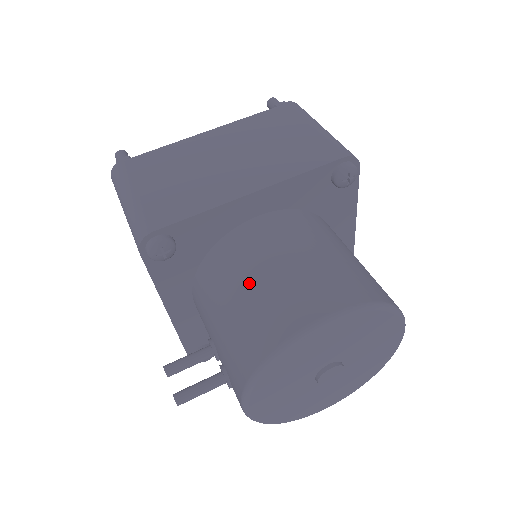
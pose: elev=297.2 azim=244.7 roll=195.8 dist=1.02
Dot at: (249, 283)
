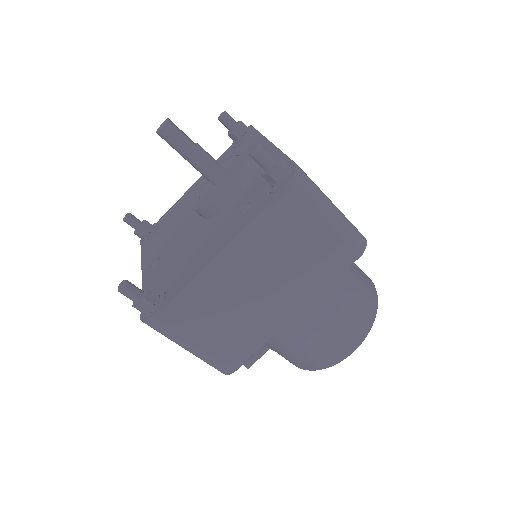
Dot at: (296, 344)
